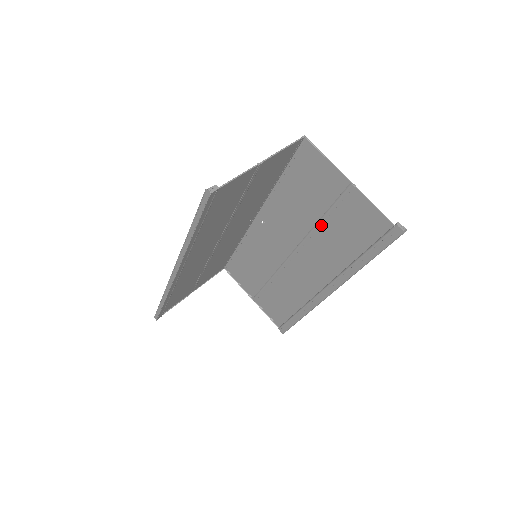
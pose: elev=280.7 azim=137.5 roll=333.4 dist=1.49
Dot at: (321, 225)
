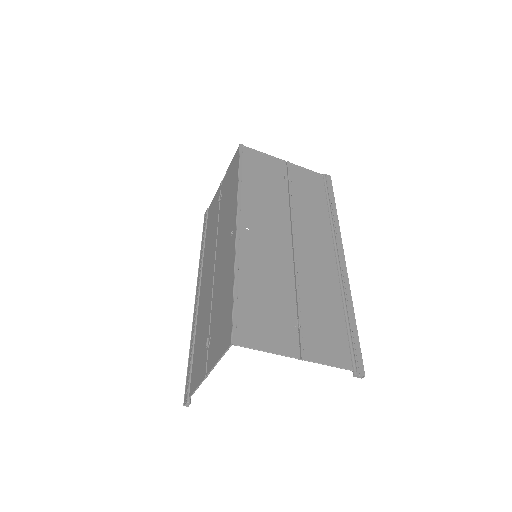
Dot at: (298, 297)
